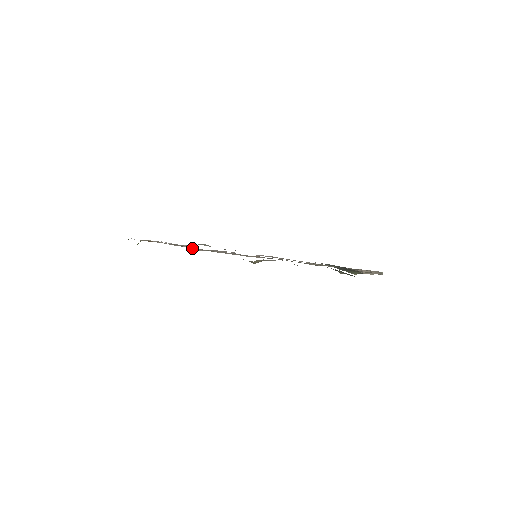
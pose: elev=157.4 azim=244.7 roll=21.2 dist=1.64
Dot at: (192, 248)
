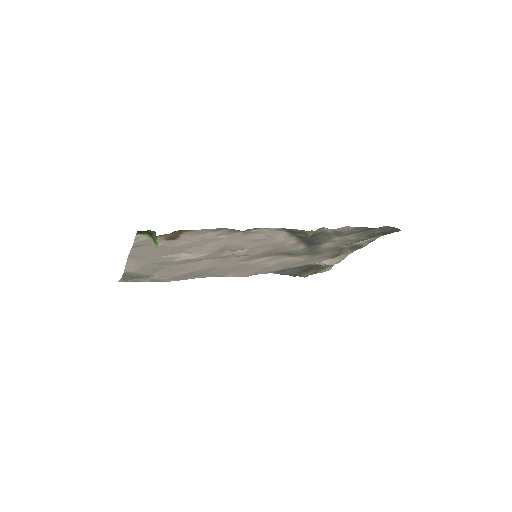
Dot at: (207, 247)
